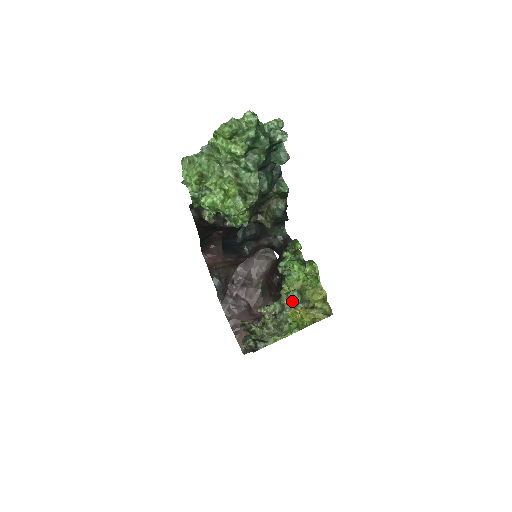
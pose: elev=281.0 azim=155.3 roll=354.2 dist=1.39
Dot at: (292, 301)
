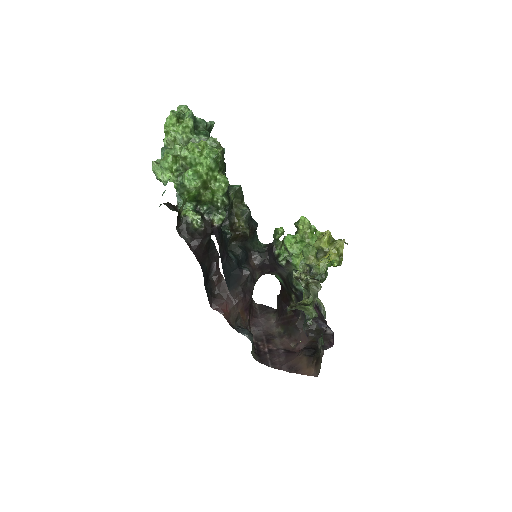
Dot at: (311, 254)
